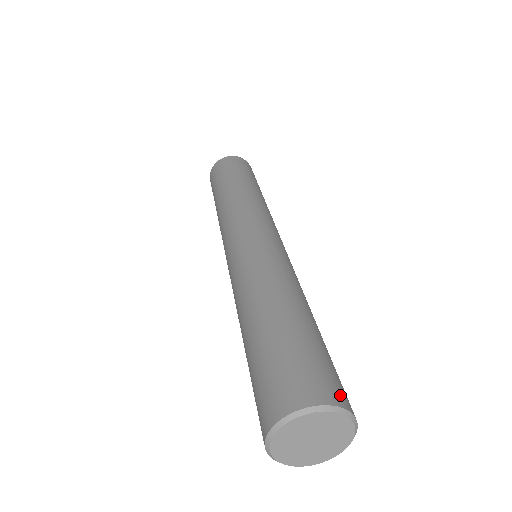
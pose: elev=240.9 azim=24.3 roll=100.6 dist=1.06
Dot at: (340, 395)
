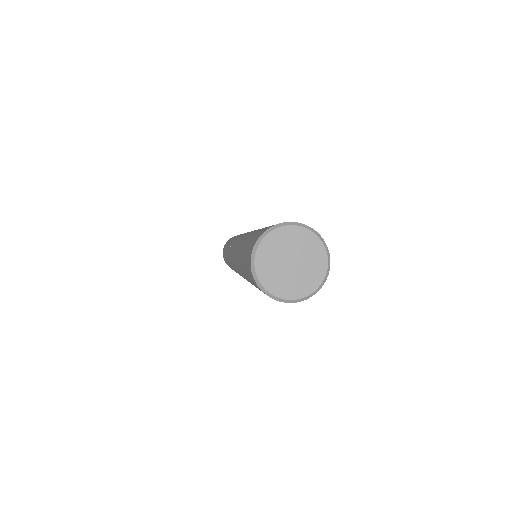
Dot at: occluded
